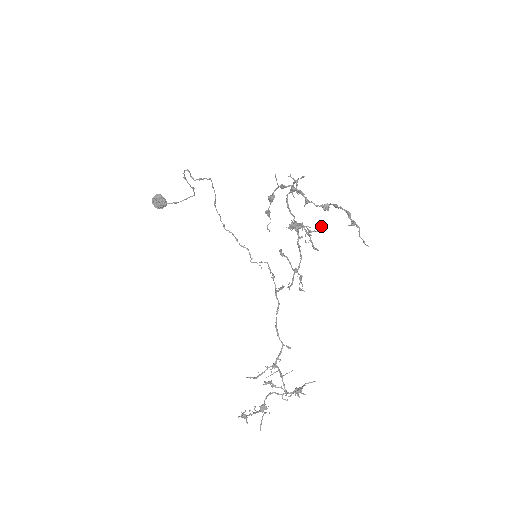
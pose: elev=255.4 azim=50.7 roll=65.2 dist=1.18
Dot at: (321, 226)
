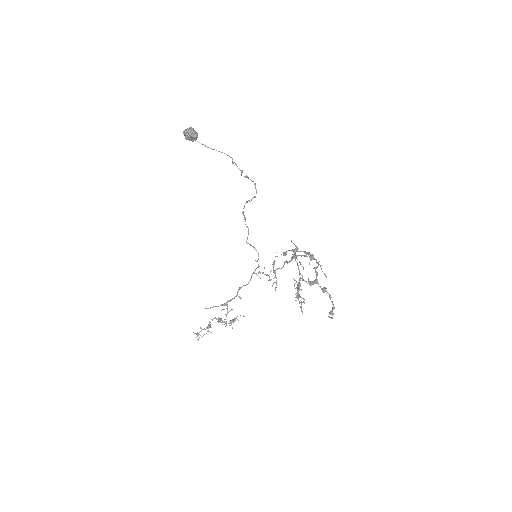
Dot at: (312, 284)
